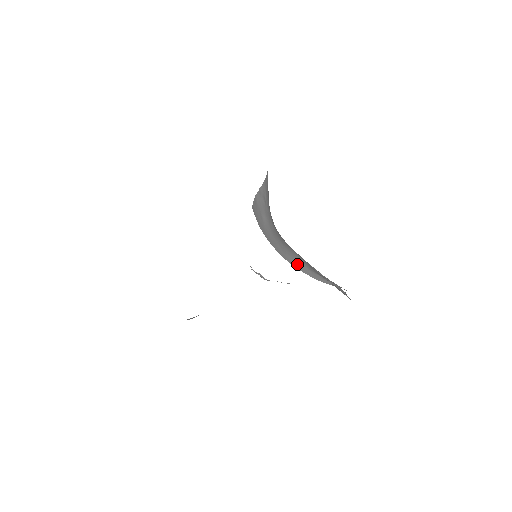
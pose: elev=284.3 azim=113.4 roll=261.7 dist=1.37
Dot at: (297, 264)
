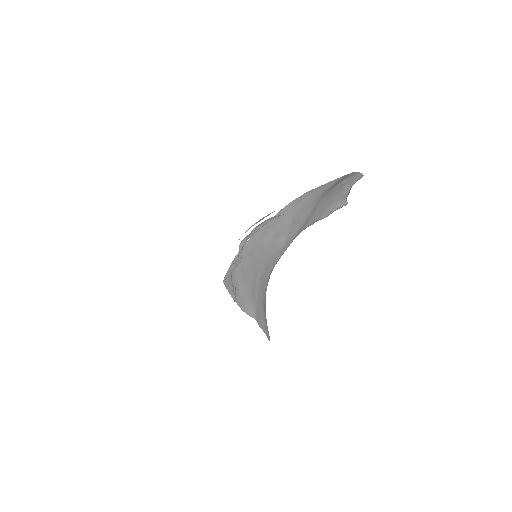
Dot at: occluded
